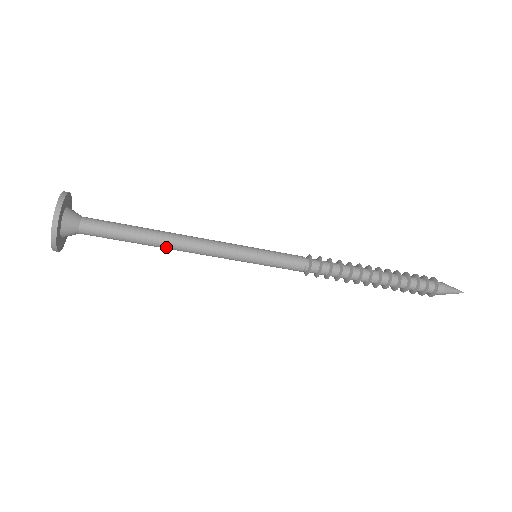
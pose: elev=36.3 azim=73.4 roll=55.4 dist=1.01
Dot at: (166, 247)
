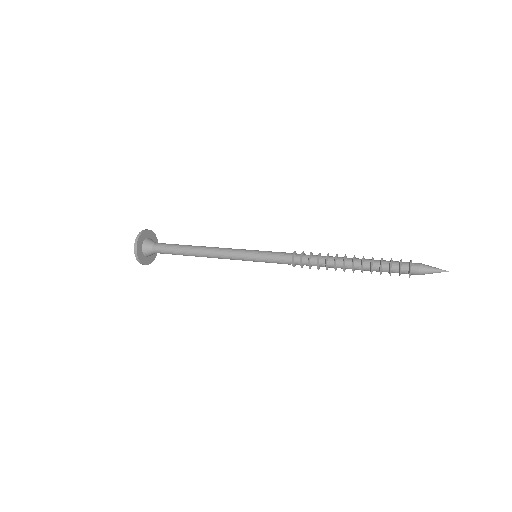
Dot at: occluded
